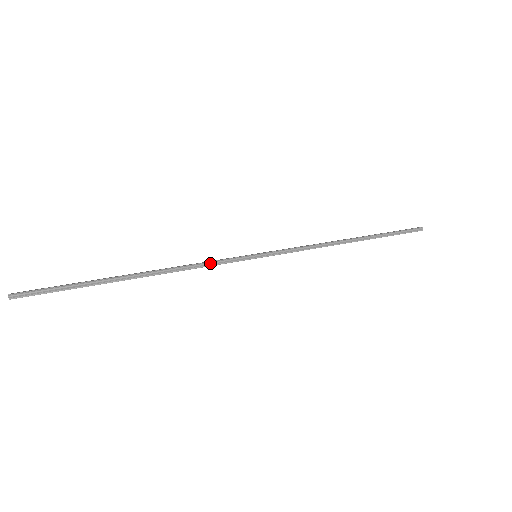
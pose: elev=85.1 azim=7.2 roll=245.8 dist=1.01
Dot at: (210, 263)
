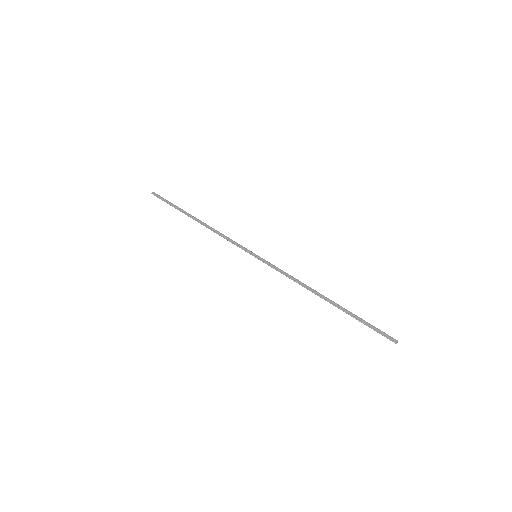
Dot at: (230, 240)
